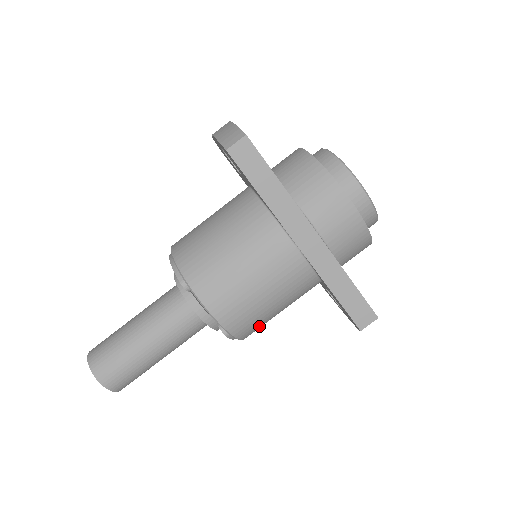
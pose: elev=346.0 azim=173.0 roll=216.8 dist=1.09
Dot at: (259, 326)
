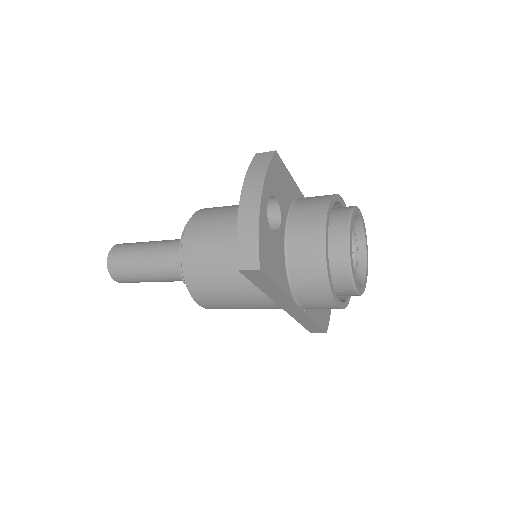
Dot at: occluded
